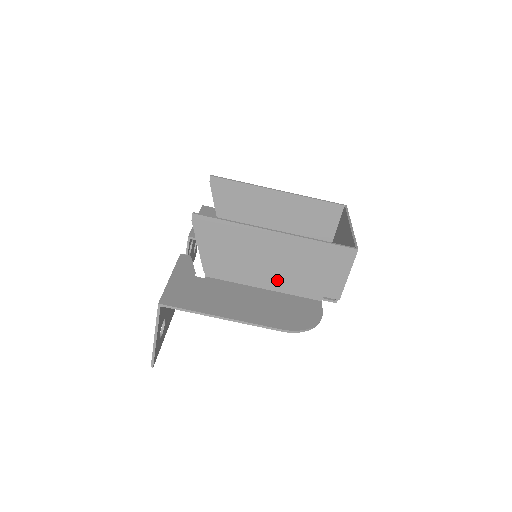
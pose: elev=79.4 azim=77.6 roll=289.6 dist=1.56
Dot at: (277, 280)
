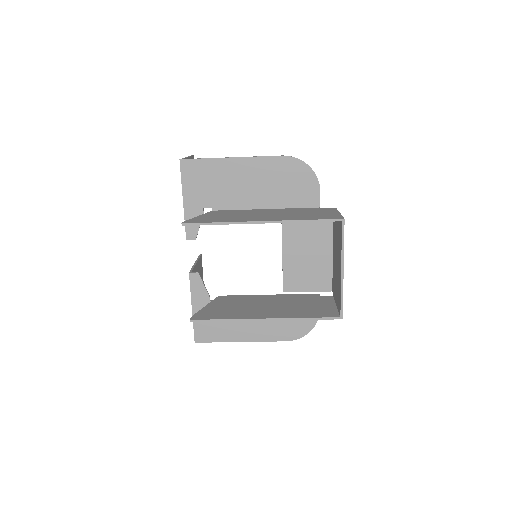
Dot at: occluded
